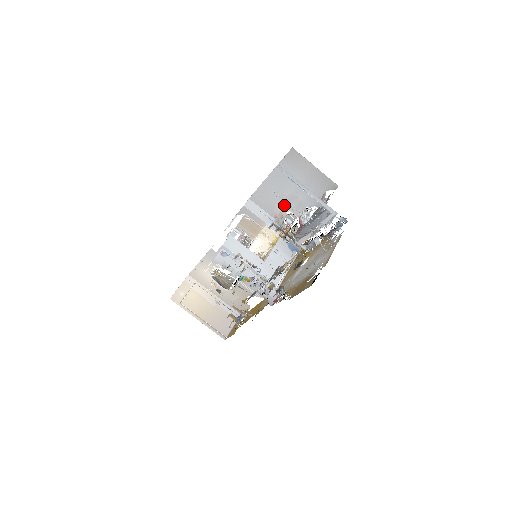
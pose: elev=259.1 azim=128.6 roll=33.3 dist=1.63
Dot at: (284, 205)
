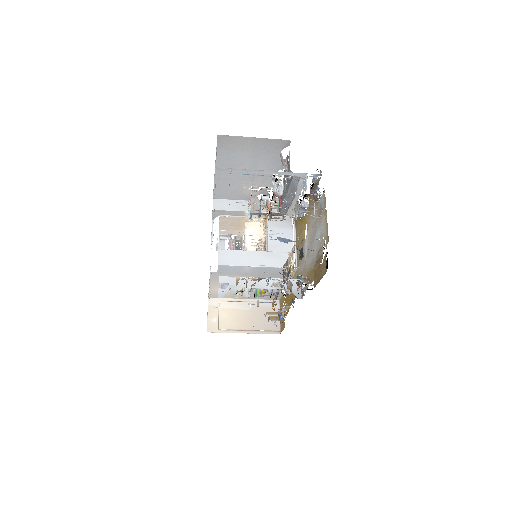
Dot at: (250, 185)
